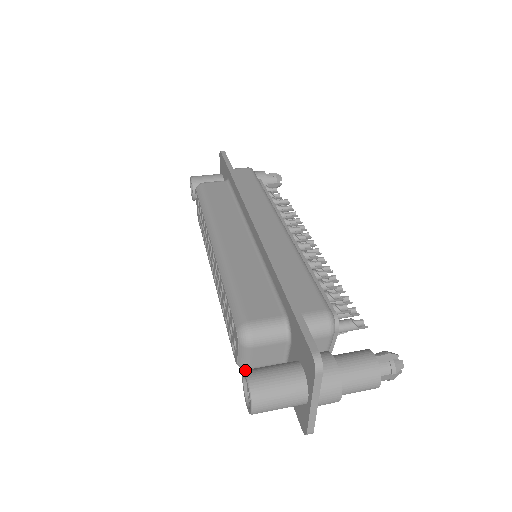
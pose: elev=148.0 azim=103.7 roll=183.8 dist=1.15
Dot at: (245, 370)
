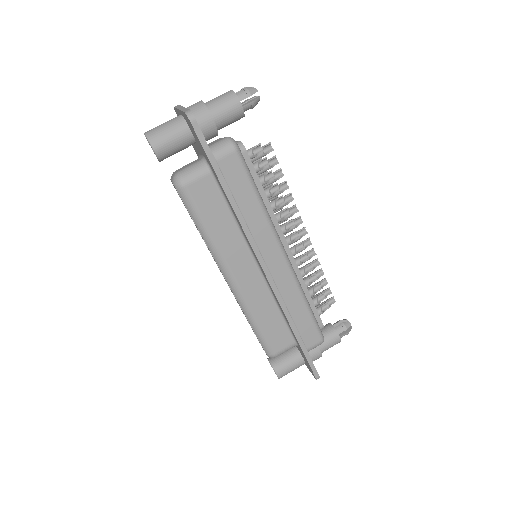
Dot at: (274, 368)
